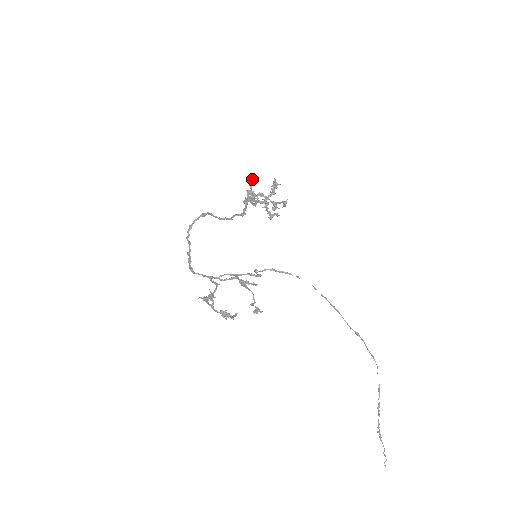
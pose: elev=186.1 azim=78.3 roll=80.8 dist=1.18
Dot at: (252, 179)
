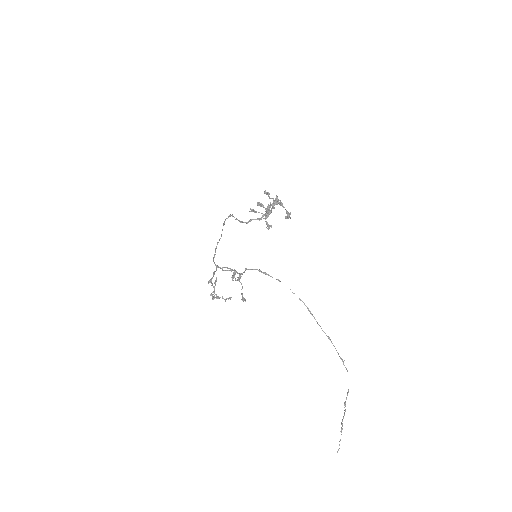
Dot at: (264, 193)
